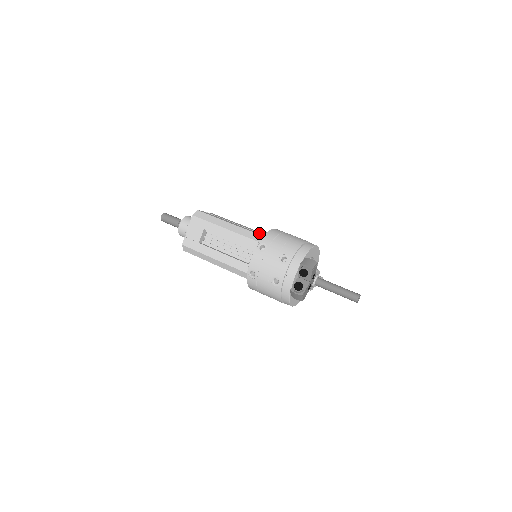
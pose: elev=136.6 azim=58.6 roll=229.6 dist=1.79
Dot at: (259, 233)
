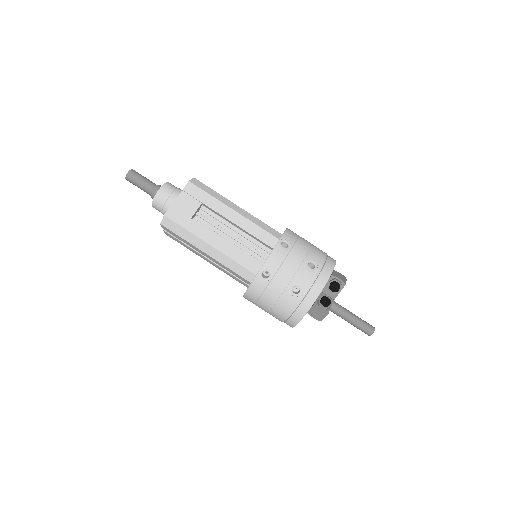
Dot at: occluded
